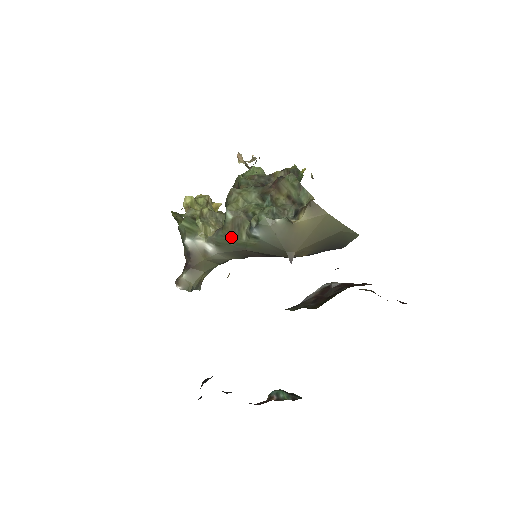
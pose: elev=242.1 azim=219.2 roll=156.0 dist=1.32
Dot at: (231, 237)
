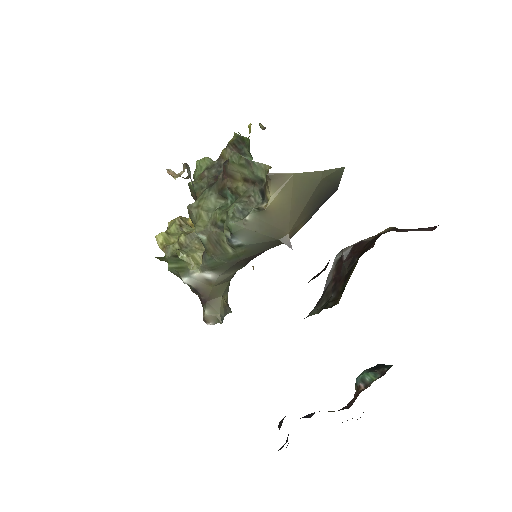
Dot at: (219, 256)
